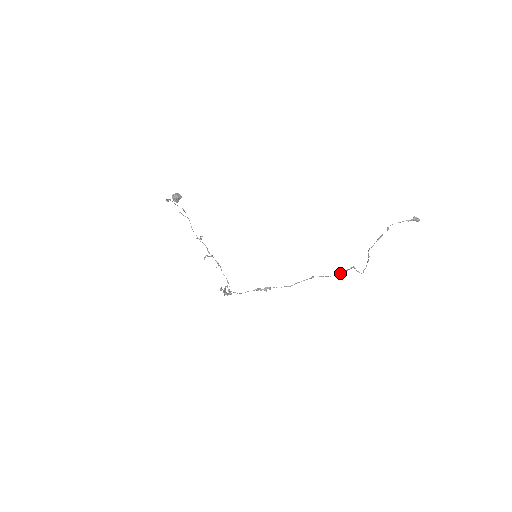
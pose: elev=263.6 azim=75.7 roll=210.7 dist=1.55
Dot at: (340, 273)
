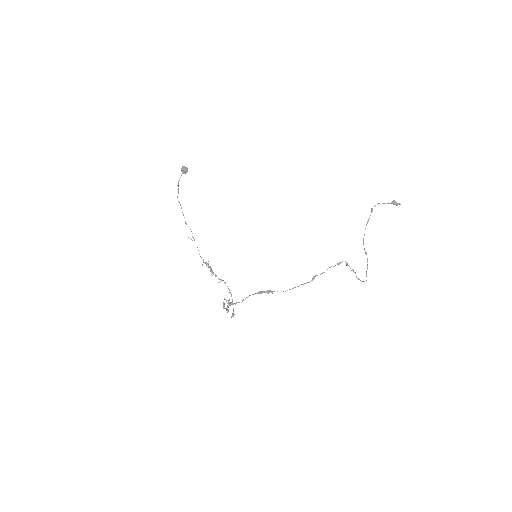
Dot at: (339, 262)
